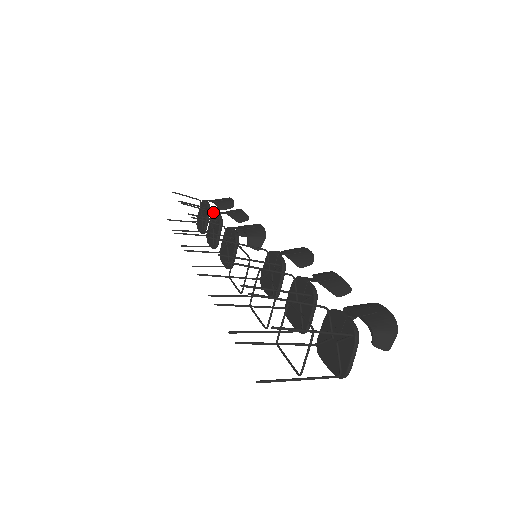
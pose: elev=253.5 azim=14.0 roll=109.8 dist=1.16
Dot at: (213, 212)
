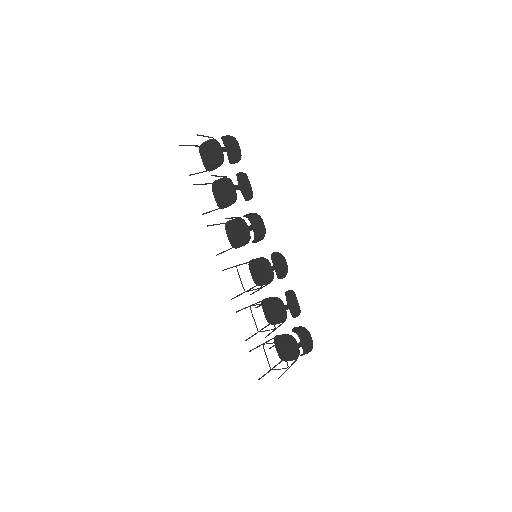
Dot at: (229, 180)
